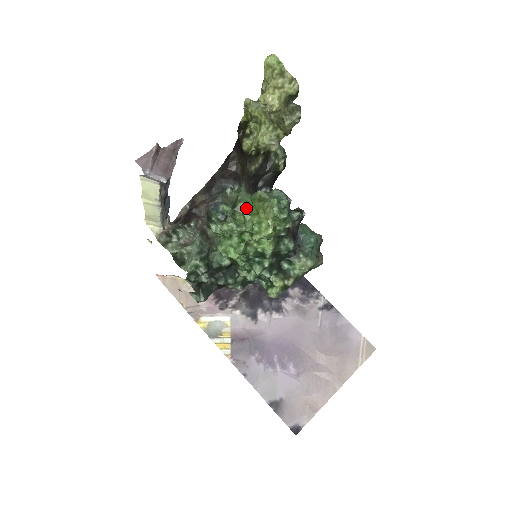
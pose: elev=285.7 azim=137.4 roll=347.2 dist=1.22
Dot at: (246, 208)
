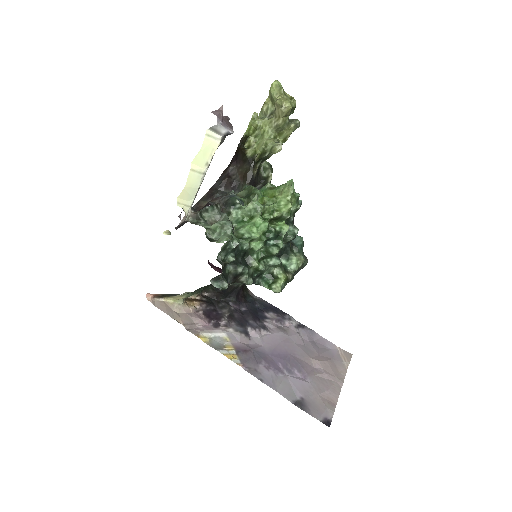
Dot at: (261, 195)
